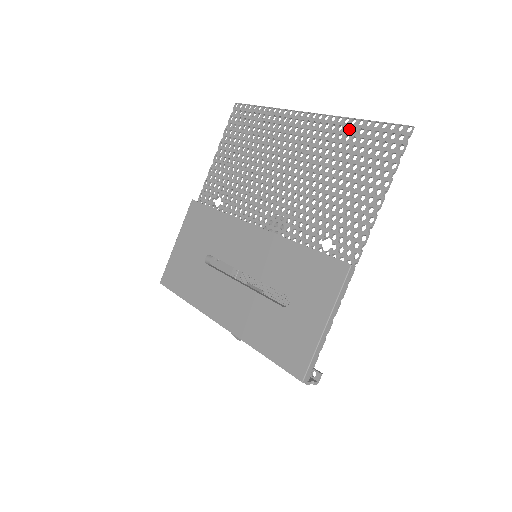
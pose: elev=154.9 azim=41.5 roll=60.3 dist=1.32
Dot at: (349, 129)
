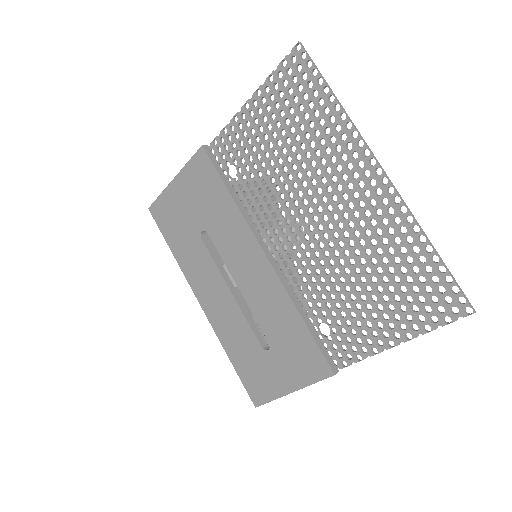
Dot at: (412, 243)
